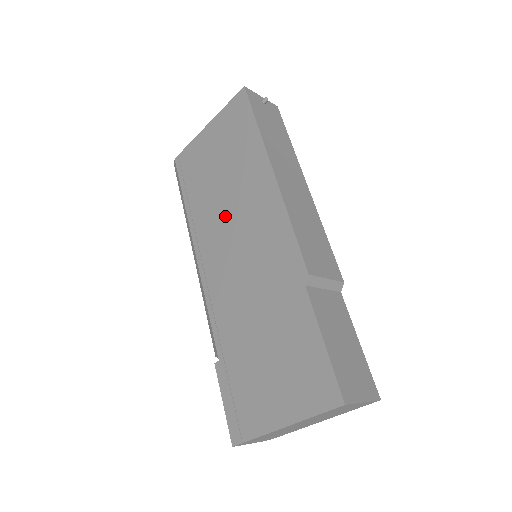
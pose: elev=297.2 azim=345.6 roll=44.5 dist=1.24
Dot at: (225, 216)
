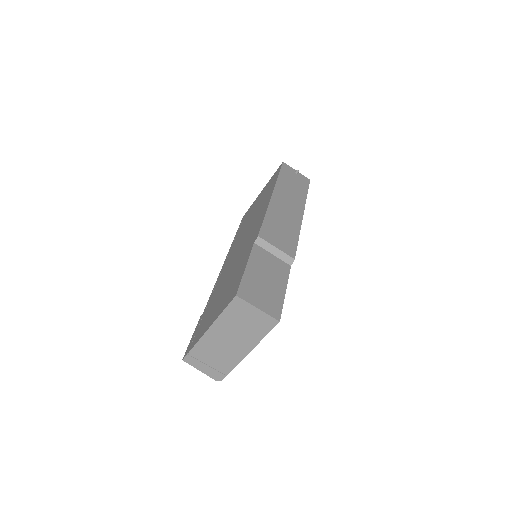
Dot at: (245, 231)
